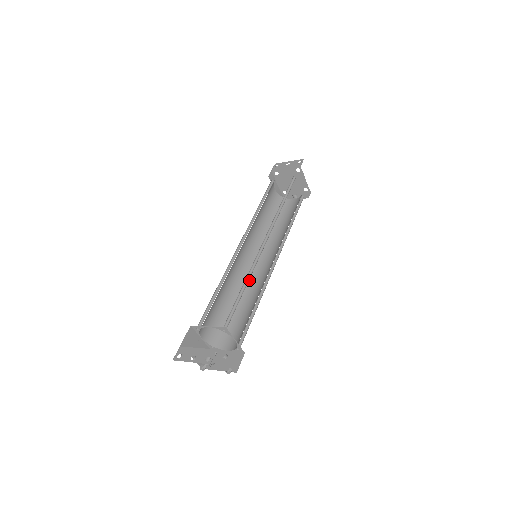
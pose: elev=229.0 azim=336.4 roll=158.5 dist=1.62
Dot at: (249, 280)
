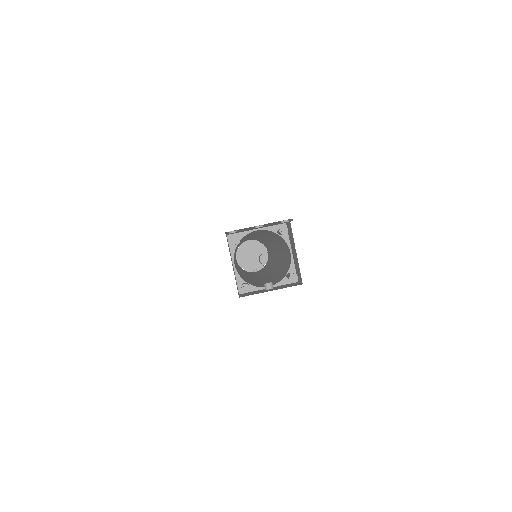
Dot at: (250, 278)
